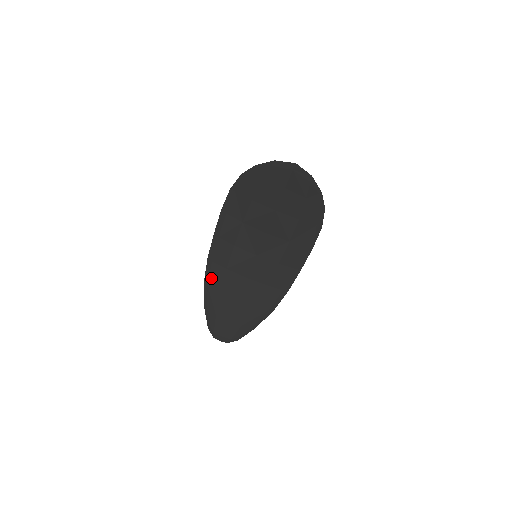
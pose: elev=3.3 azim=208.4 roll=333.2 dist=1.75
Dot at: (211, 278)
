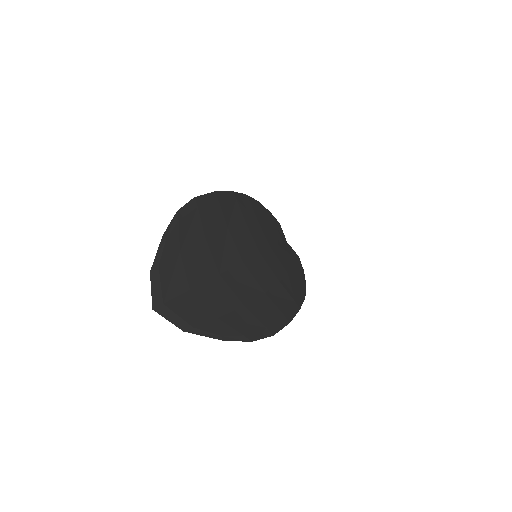
Dot at: occluded
